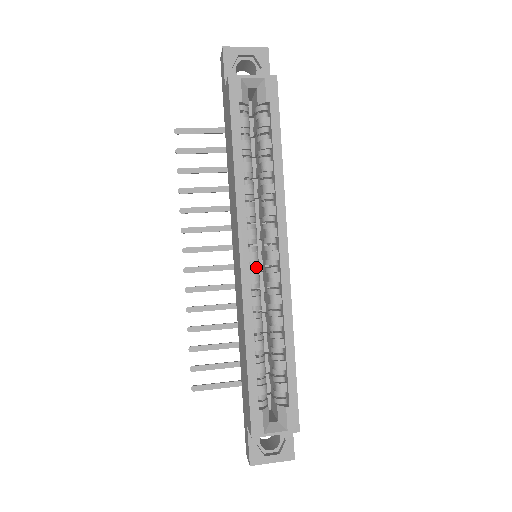
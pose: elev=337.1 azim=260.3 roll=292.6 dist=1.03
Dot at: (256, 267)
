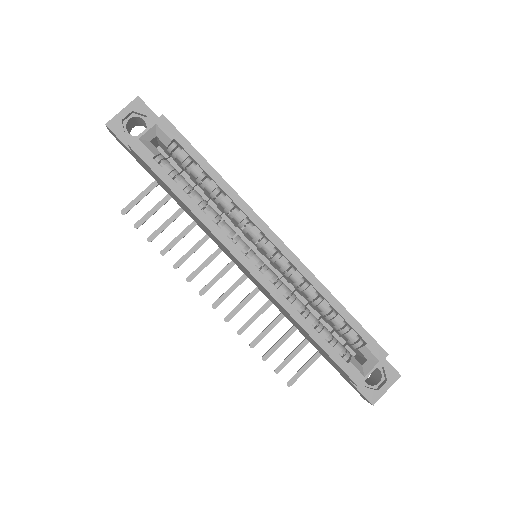
Dot at: occluded
